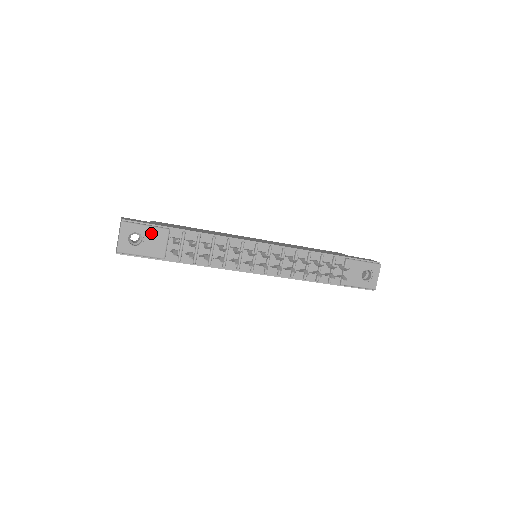
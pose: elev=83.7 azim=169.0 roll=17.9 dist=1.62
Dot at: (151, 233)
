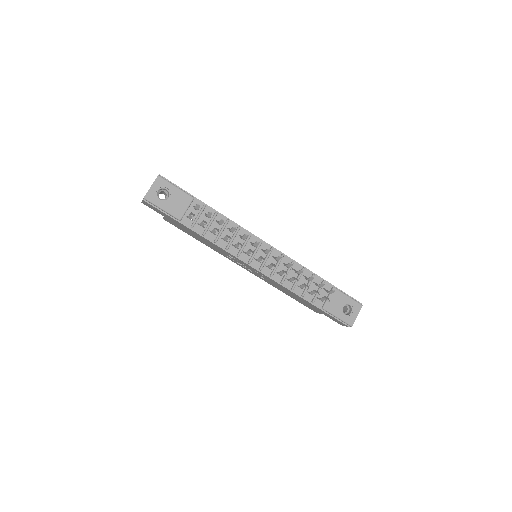
Dot at: (178, 194)
